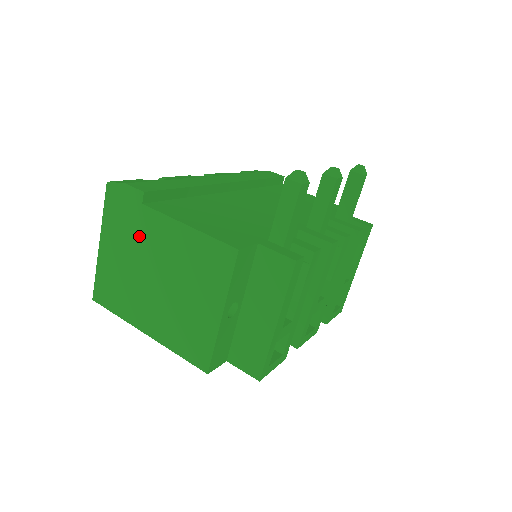
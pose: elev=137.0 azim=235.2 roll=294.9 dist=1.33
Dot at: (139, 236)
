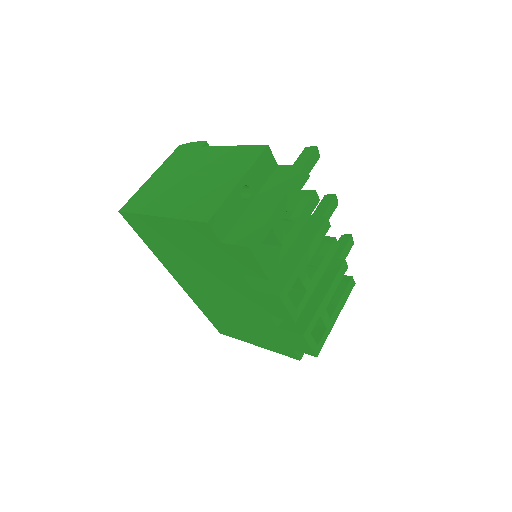
Dot at: (189, 162)
